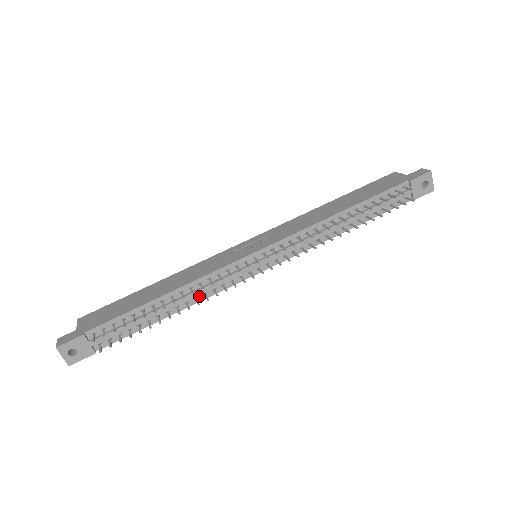
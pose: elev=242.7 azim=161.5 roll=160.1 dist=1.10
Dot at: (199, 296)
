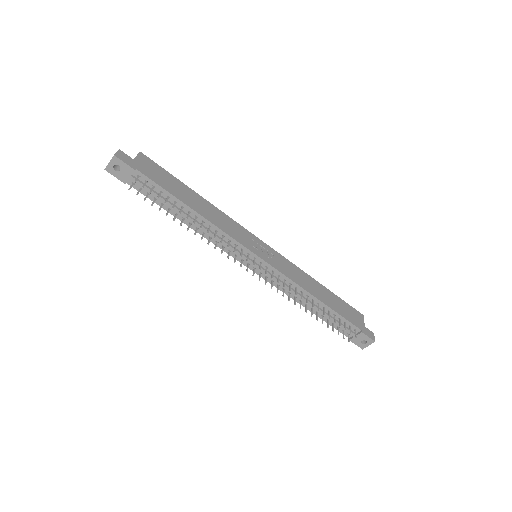
Dot at: (207, 234)
